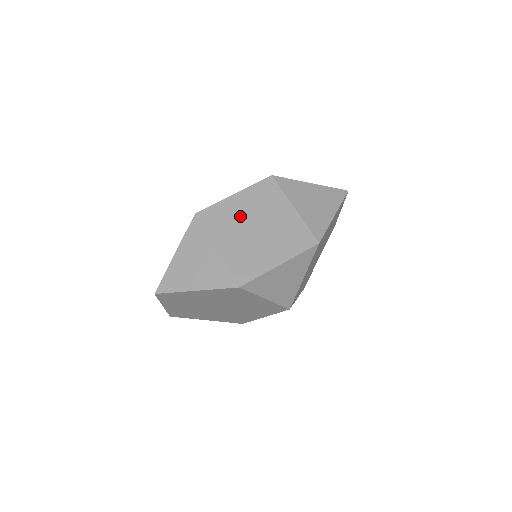
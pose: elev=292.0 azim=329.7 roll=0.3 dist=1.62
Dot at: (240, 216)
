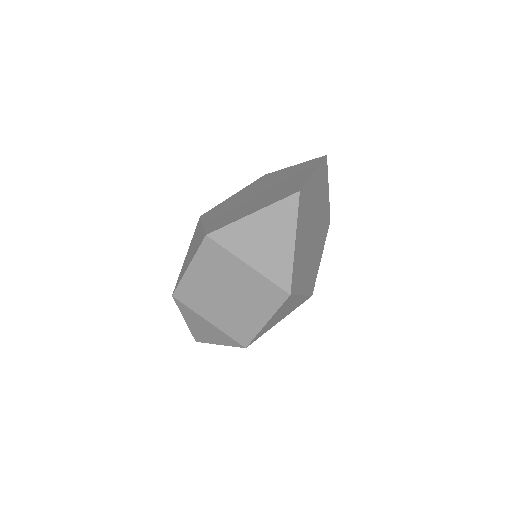
Dot at: (207, 288)
